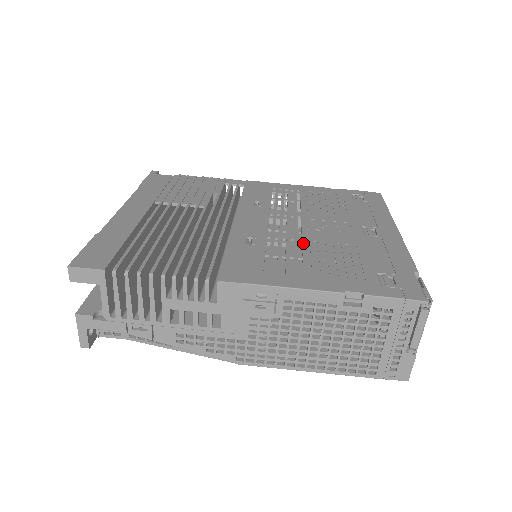
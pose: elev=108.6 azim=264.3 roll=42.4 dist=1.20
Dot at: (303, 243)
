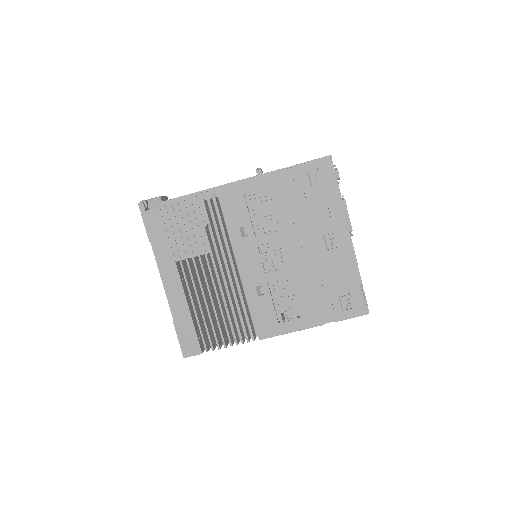
Dot at: (291, 280)
